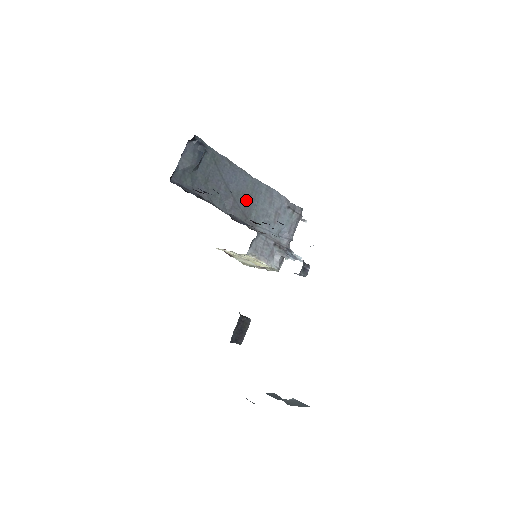
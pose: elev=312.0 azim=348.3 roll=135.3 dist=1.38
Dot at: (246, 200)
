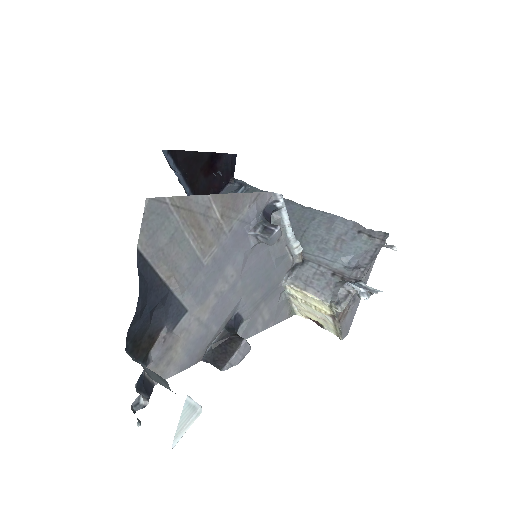
Dot at: occluded
